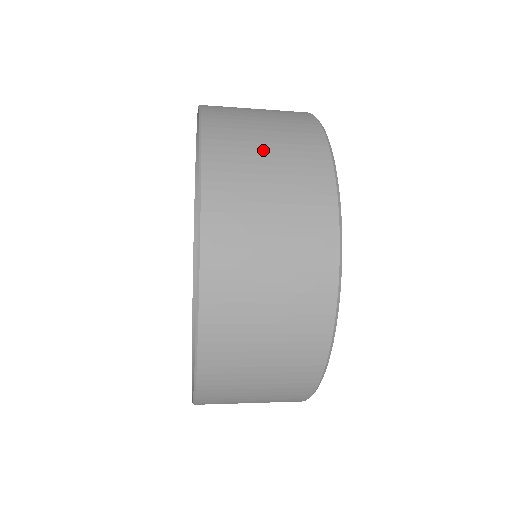
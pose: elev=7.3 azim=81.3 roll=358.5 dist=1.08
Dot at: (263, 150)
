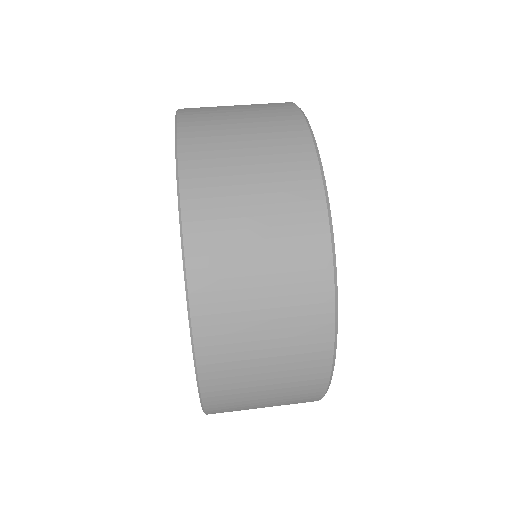
Dot at: (261, 342)
